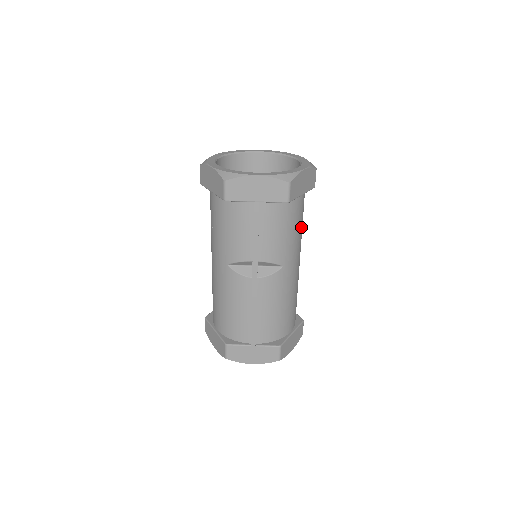
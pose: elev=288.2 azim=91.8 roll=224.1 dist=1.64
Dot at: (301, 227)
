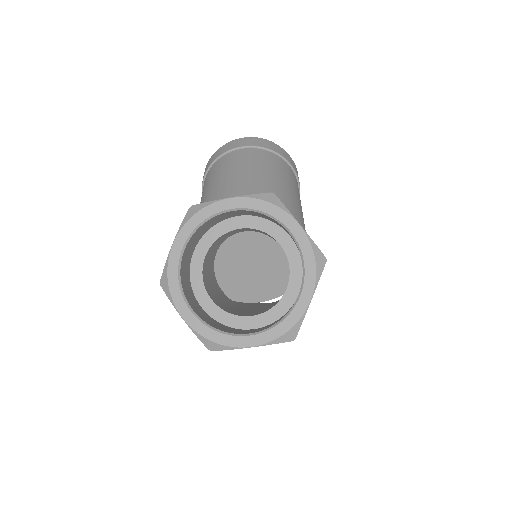
Dot at: occluded
